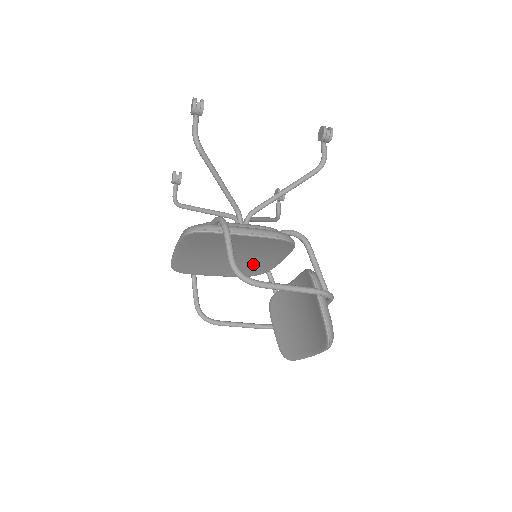
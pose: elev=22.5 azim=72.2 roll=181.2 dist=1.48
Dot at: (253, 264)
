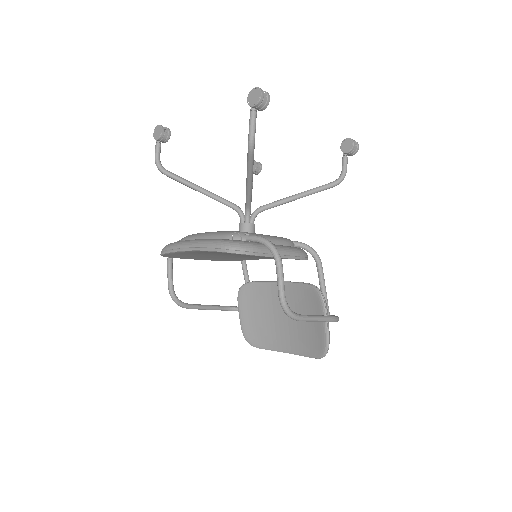
Dot at: (243, 257)
